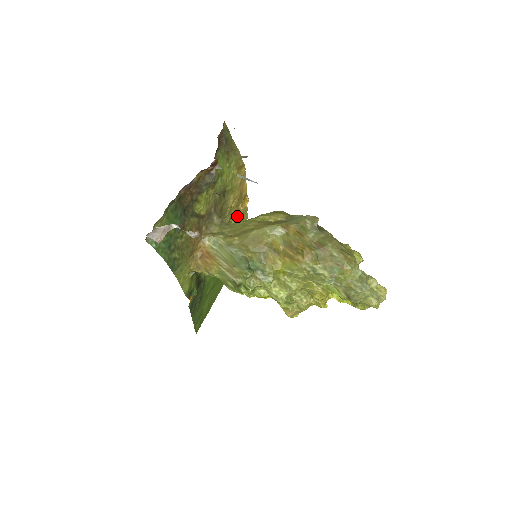
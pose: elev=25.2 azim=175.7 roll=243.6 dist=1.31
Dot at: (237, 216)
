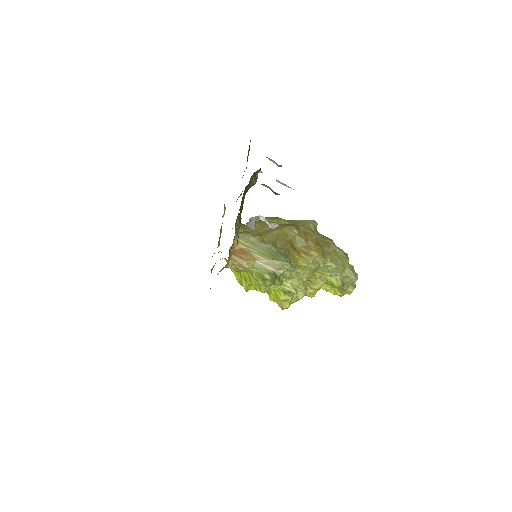
Dot at: occluded
